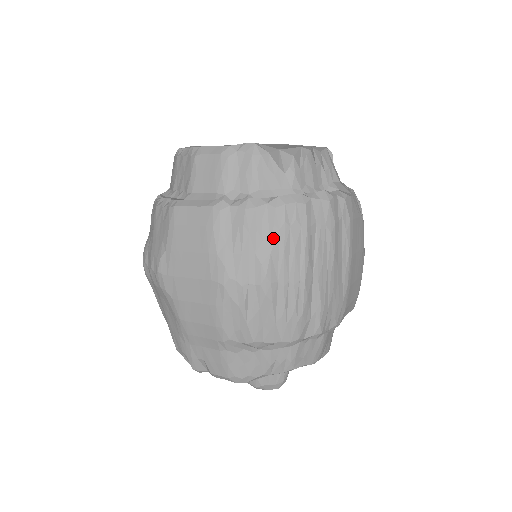
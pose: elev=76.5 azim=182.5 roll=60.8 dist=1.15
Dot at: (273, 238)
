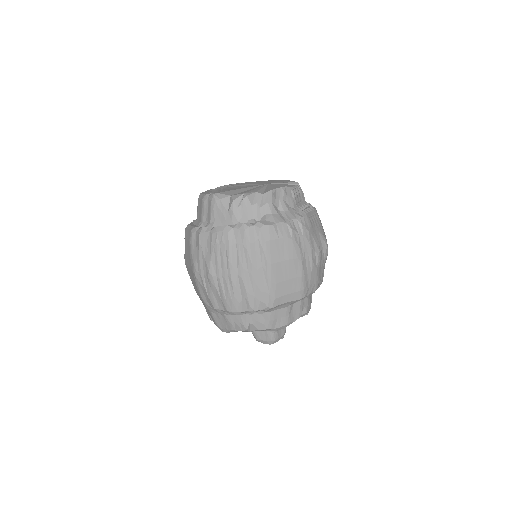
Dot at: (211, 251)
